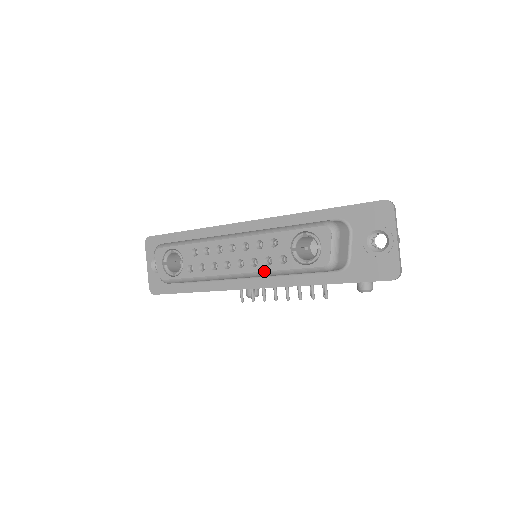
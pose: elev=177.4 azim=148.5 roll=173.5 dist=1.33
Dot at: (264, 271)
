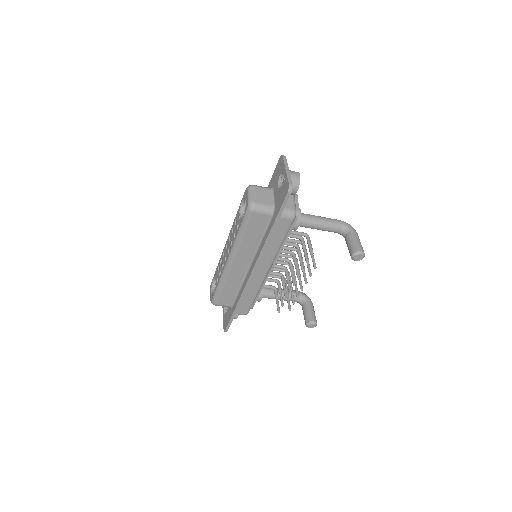
Dot at: (234, 243)
